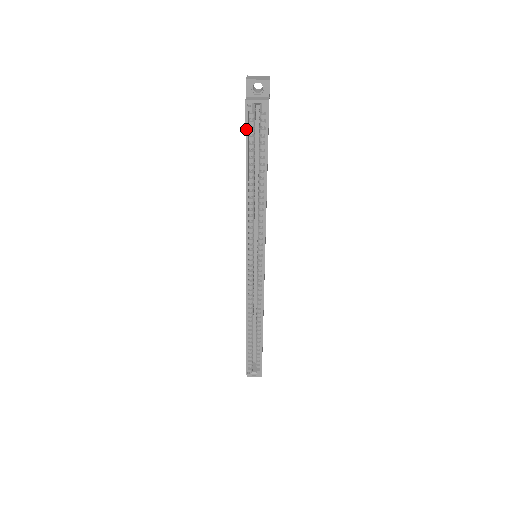
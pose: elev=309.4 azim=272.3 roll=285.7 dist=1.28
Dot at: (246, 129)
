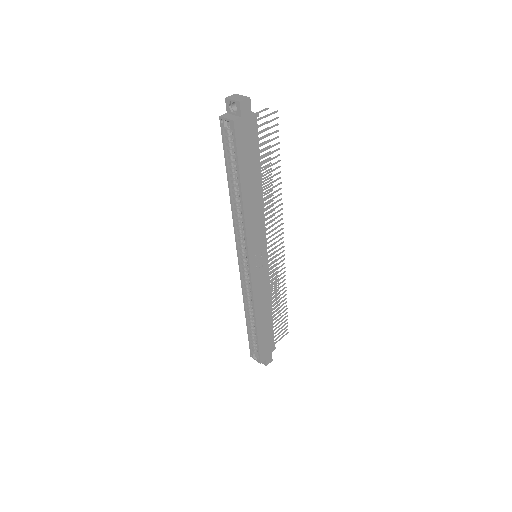
Dot at: (223, 141)
